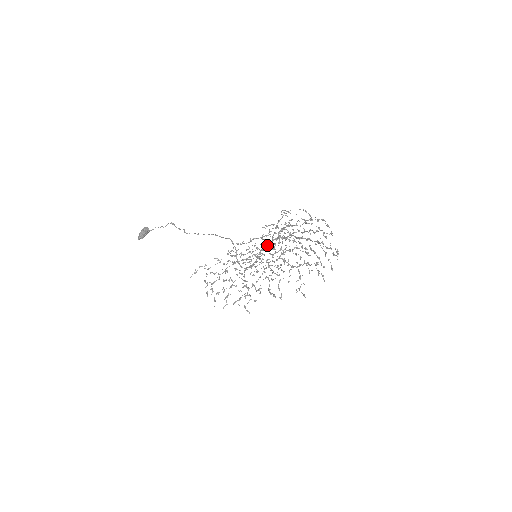
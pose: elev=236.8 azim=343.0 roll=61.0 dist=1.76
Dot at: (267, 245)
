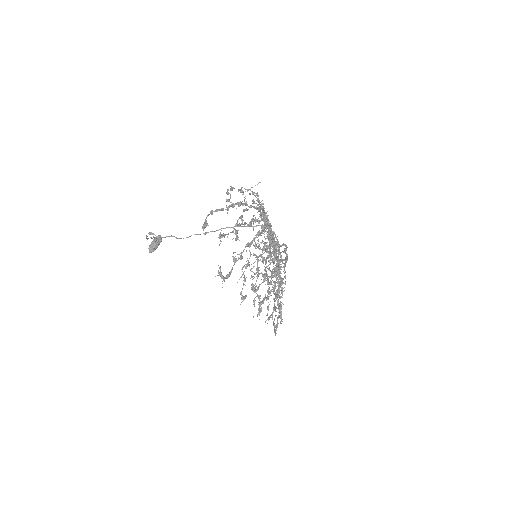
Dot at: (271, 236)
